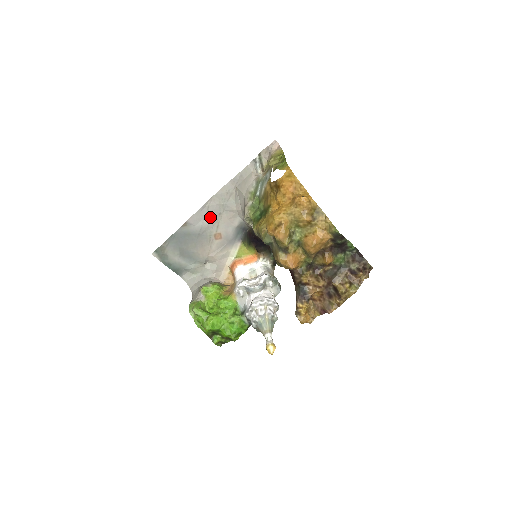
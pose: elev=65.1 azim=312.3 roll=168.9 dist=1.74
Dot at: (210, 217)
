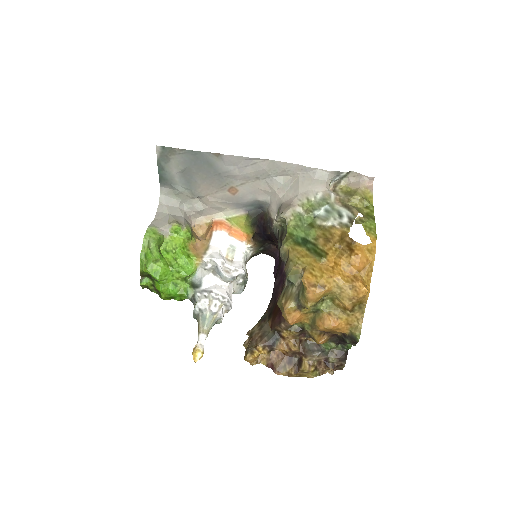
Dot at: (246, 171)
